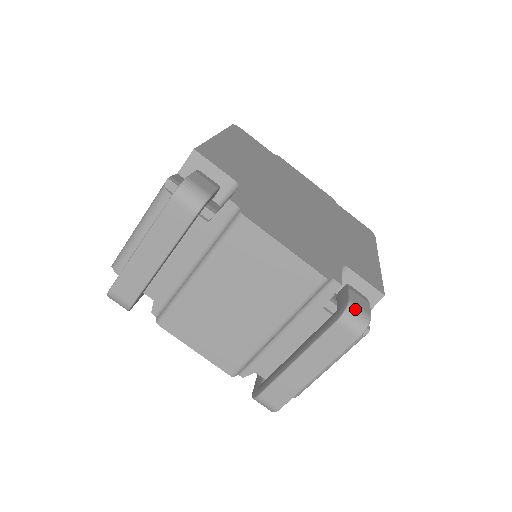
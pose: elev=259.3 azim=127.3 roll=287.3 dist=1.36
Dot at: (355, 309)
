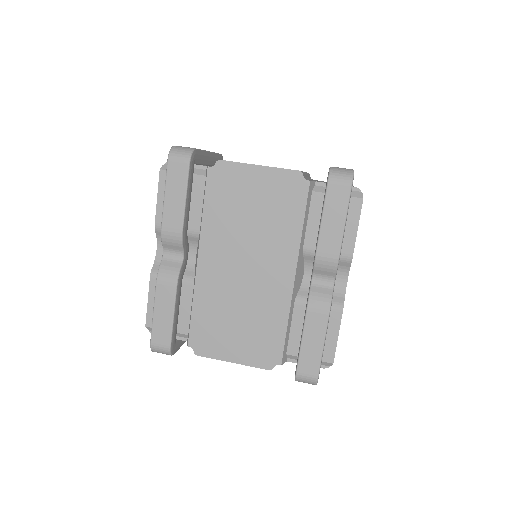
Dot at: occluded
